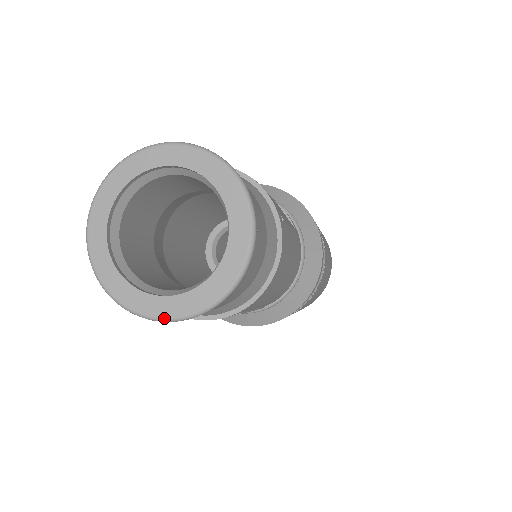
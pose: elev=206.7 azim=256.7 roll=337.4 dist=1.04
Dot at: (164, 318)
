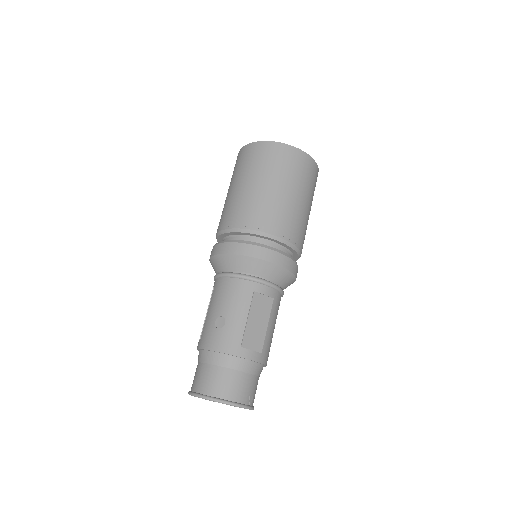
Dot at: occluded
